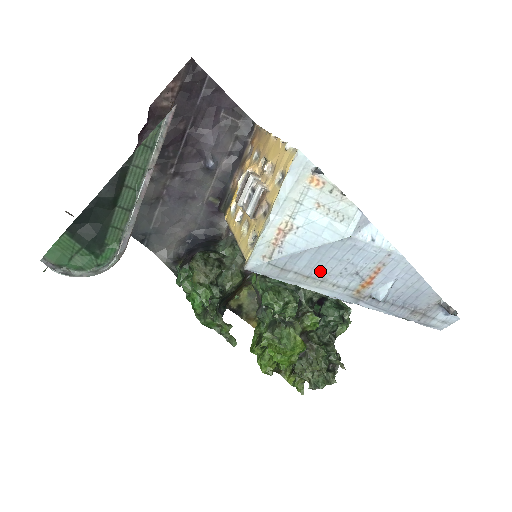
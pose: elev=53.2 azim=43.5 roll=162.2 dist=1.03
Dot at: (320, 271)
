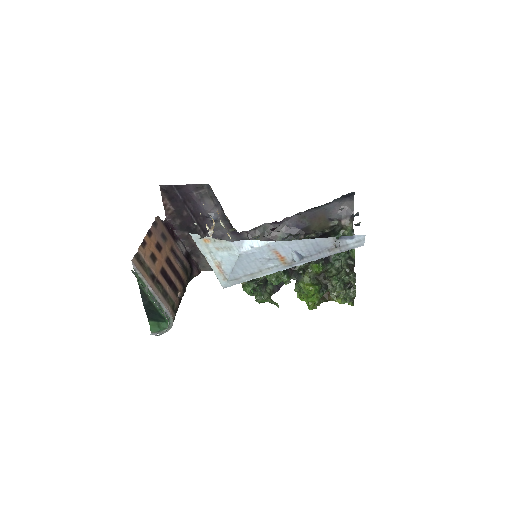
Dot at: (253, 269)
